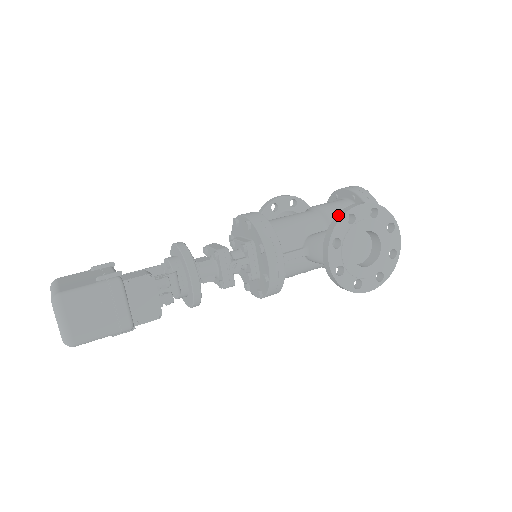
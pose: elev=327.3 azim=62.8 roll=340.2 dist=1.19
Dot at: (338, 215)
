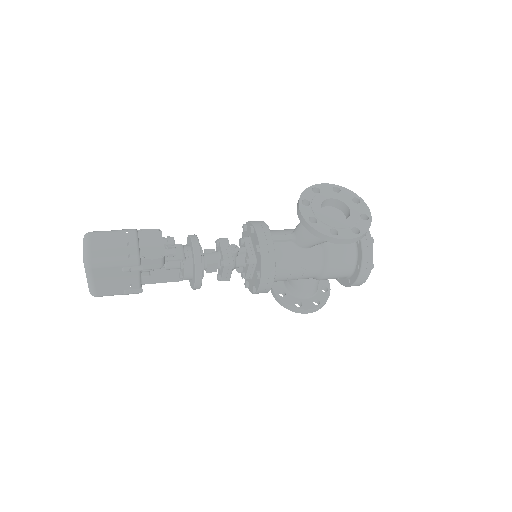
Dot at: occluded
